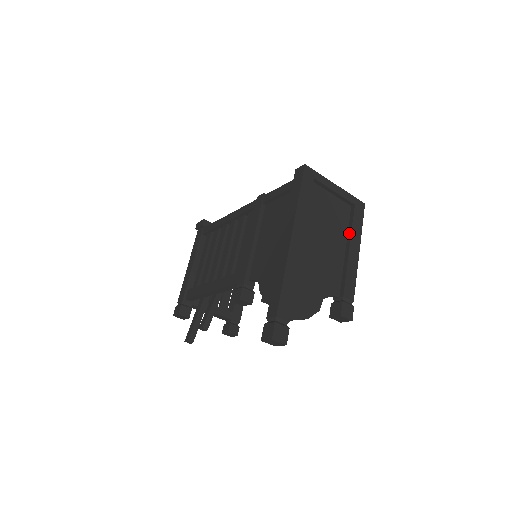
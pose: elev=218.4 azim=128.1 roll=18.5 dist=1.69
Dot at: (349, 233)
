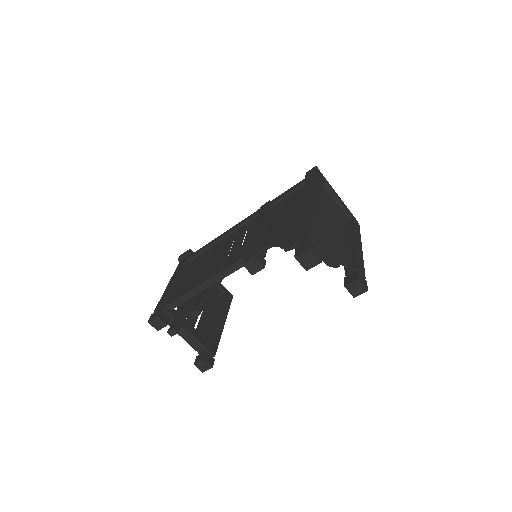
Dot at: (352, 233)
